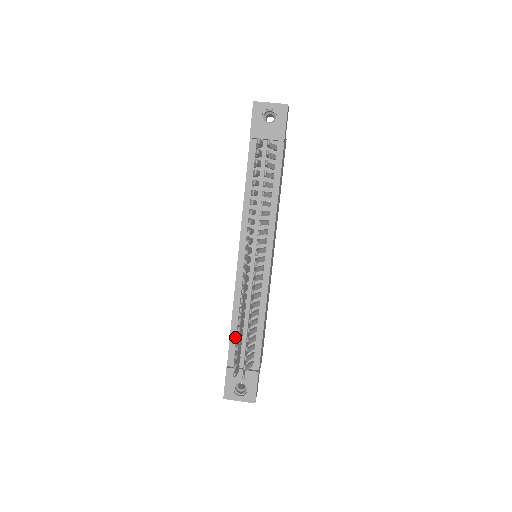
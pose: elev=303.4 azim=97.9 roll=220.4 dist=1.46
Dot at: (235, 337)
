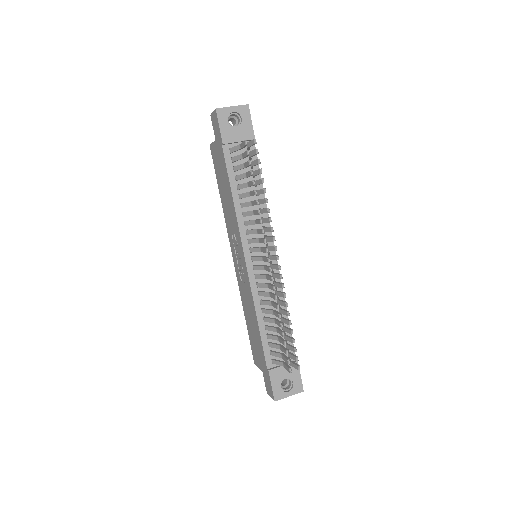
Dot at: (266, 338)
